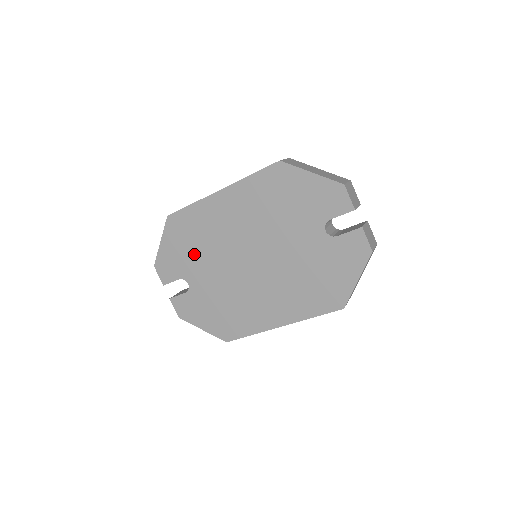
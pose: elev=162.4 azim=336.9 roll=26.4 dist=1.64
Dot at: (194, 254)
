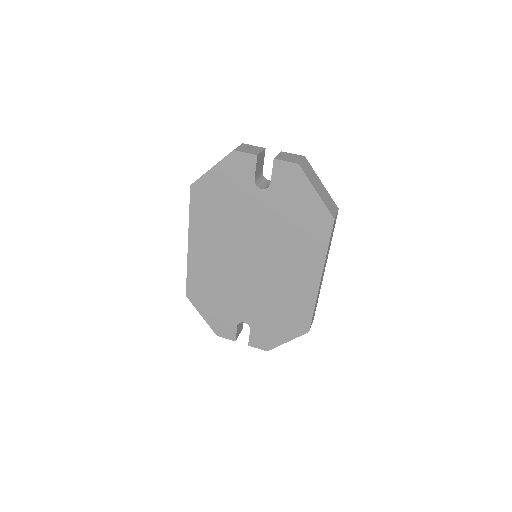
Dot at: (224, 300)
